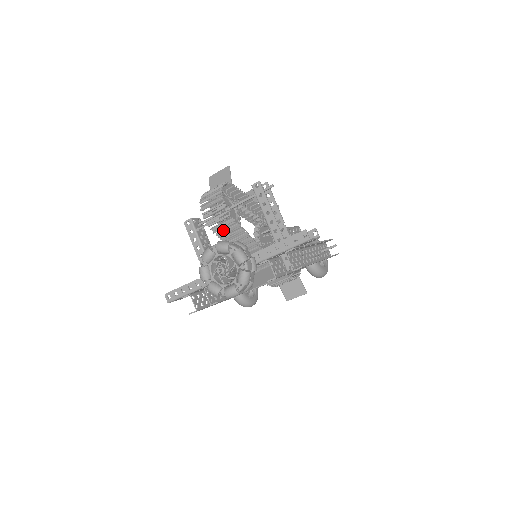
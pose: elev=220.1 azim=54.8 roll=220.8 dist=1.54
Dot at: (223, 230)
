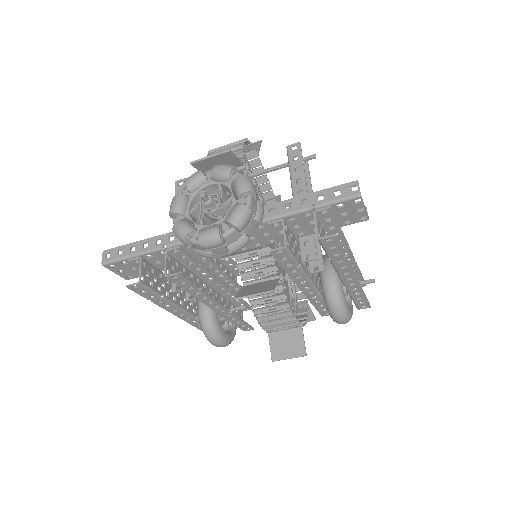
Dot at: occluded
